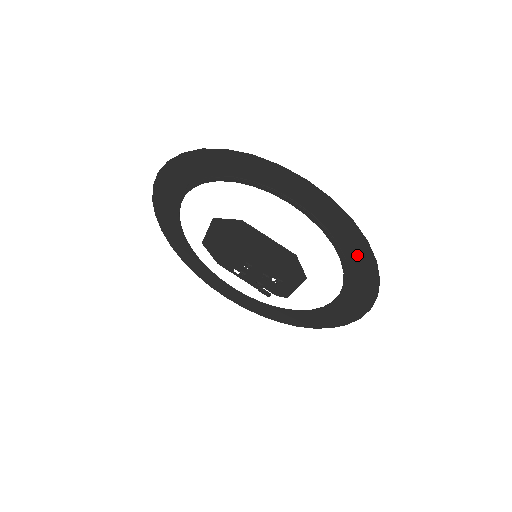
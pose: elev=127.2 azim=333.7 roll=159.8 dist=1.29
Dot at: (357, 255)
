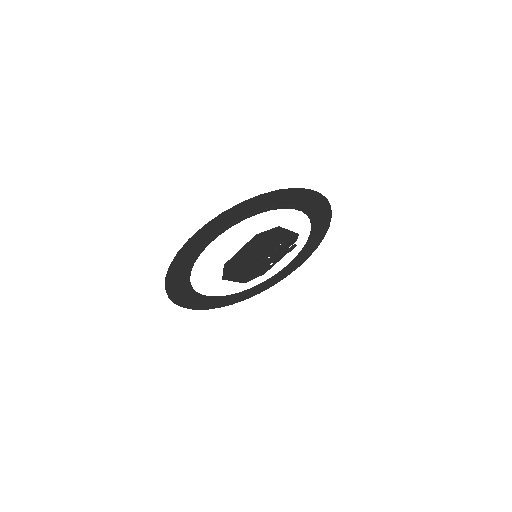
Dot at: (254, 205)
